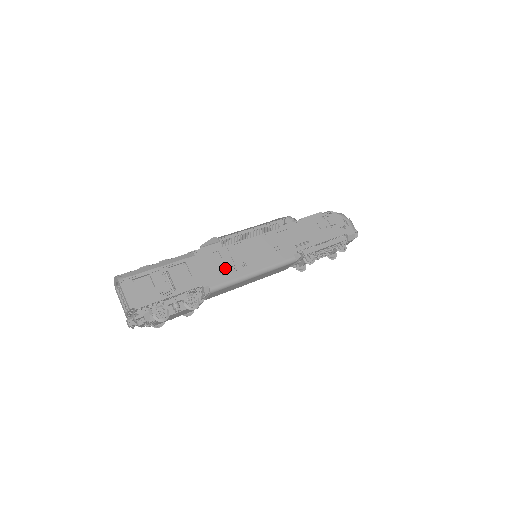
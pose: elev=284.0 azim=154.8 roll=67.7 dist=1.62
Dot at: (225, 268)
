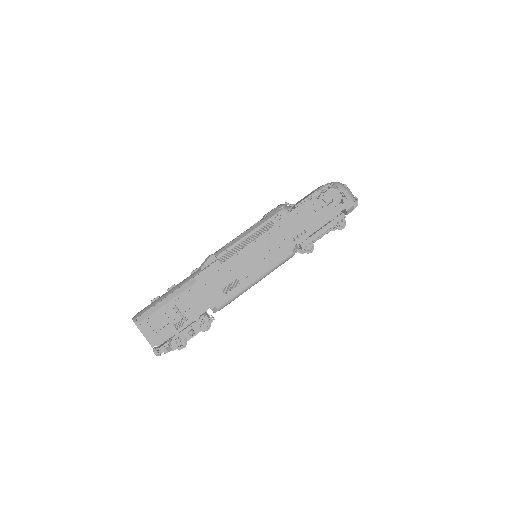
Dot at: (227, 285)
